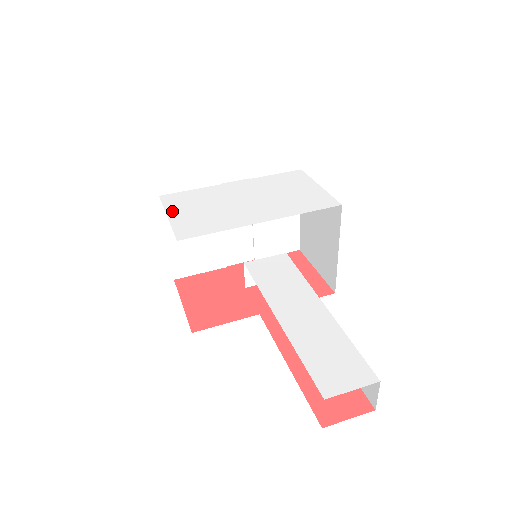
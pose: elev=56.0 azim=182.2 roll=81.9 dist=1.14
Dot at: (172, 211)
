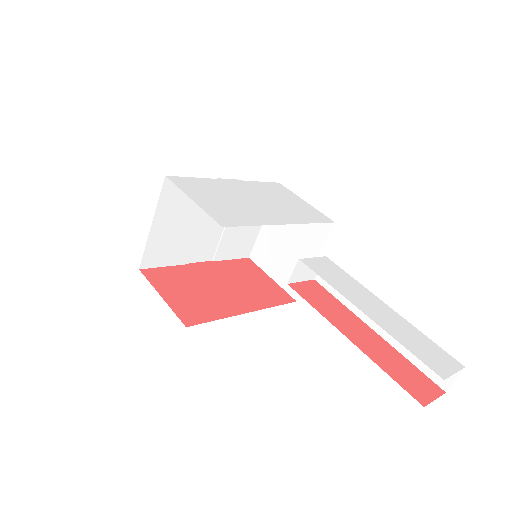
Dot at: (193, 195)
